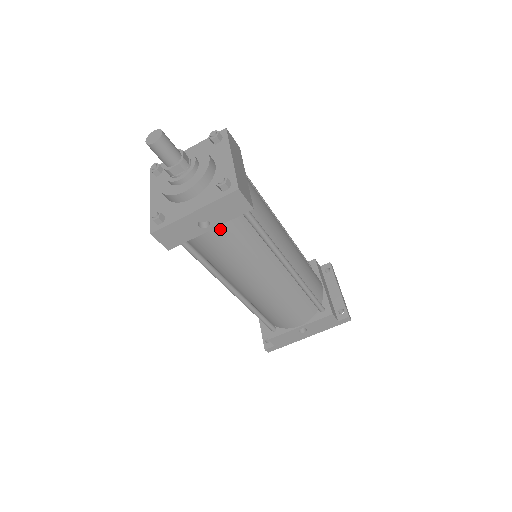
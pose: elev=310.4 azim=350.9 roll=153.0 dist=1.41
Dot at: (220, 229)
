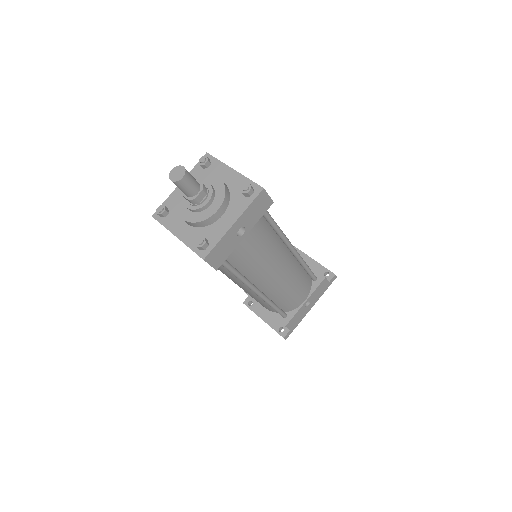
Dot at: (251, 232)
